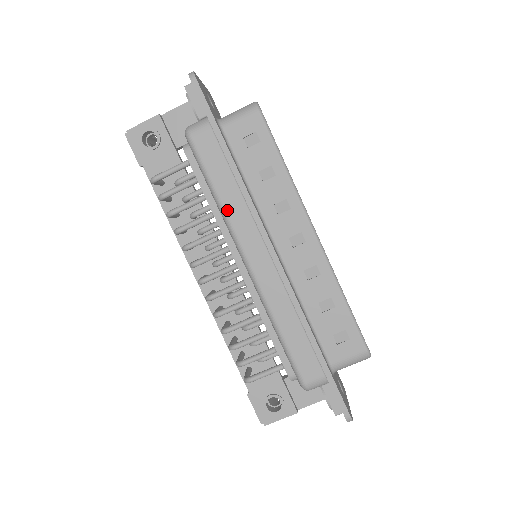
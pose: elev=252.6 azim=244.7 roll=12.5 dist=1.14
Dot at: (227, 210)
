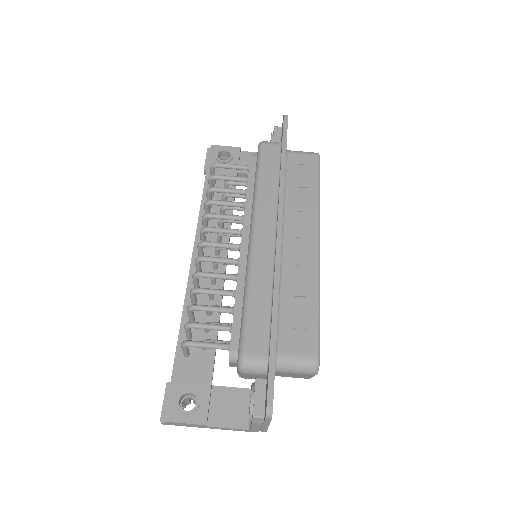
Dot at: (260, 194)
